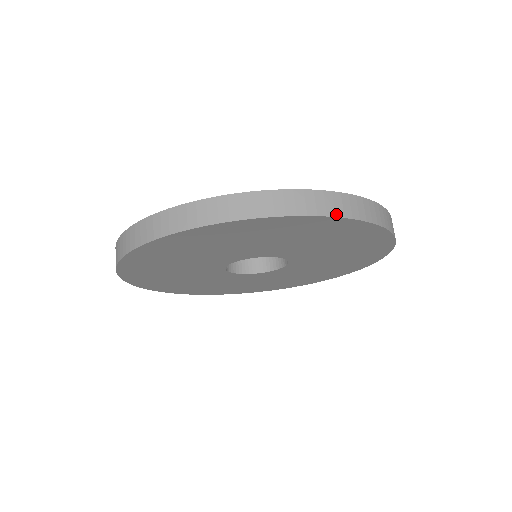
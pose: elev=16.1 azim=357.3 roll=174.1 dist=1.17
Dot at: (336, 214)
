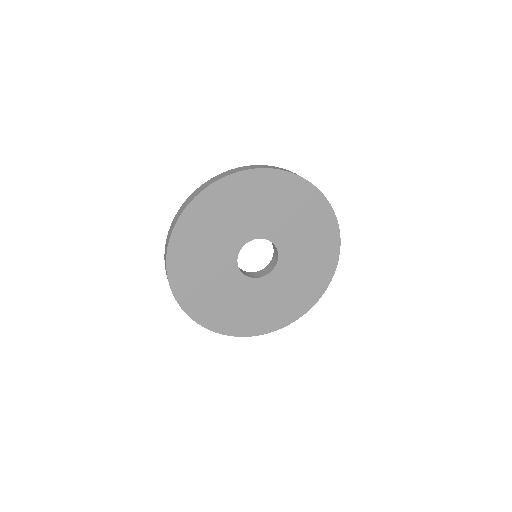
Dot at: occluded
